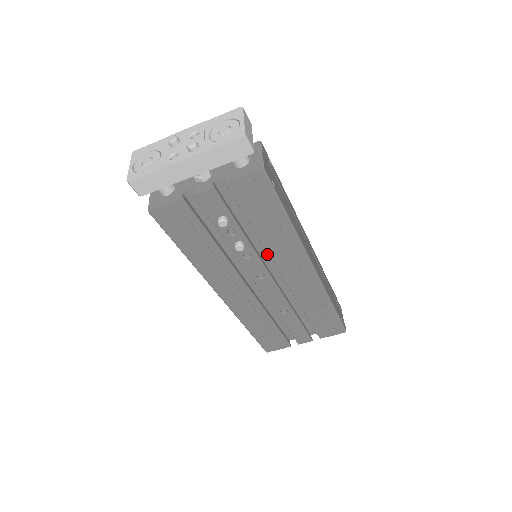
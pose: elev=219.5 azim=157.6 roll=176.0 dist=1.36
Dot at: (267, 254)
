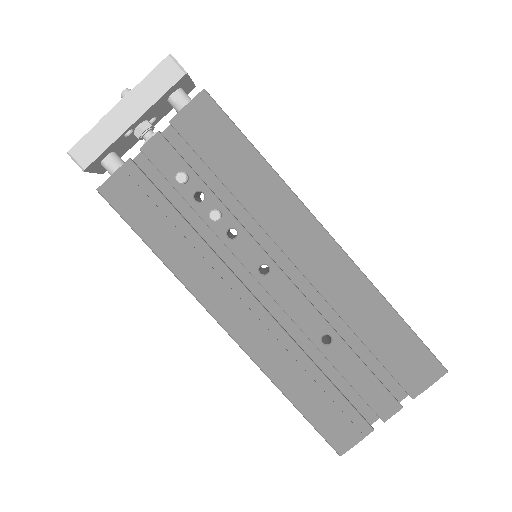
Dot at: (262, 236)
